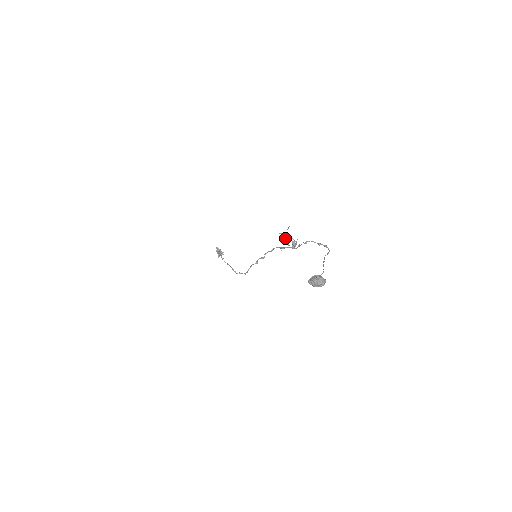
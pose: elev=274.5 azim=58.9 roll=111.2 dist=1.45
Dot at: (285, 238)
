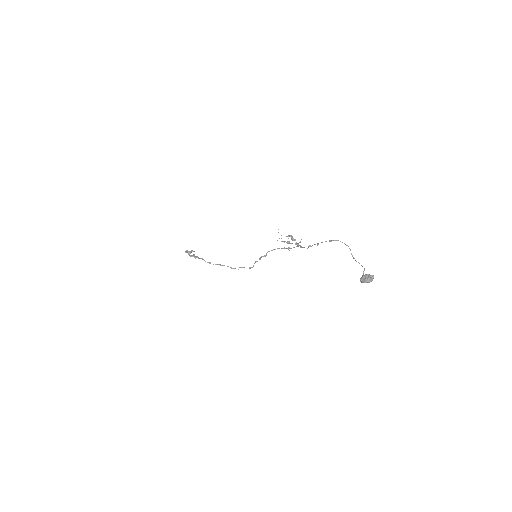
Dot at: (286, 242)
